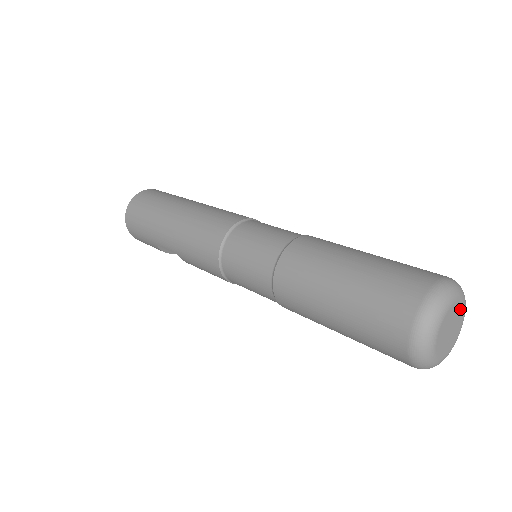
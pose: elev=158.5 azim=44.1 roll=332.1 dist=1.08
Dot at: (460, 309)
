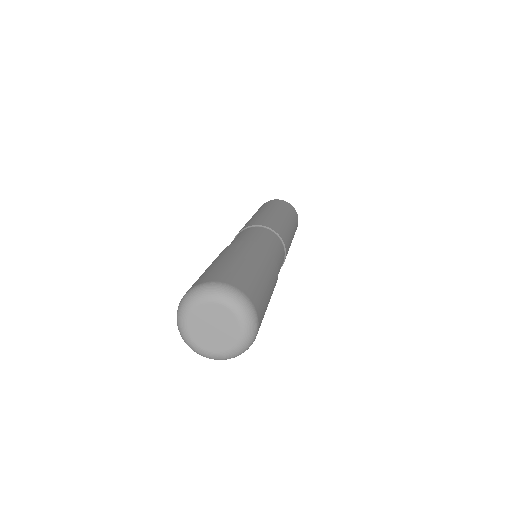
Dot at: (219, 310)
